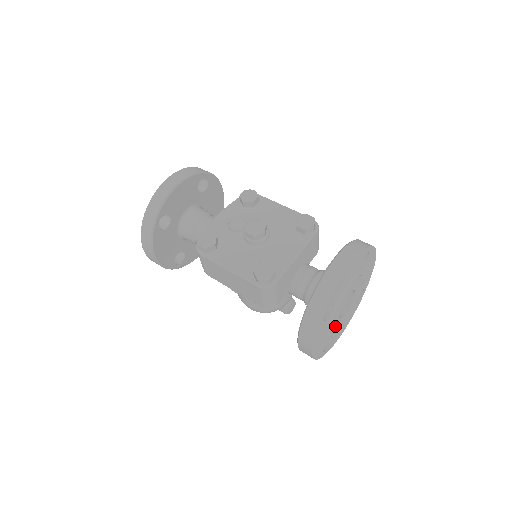
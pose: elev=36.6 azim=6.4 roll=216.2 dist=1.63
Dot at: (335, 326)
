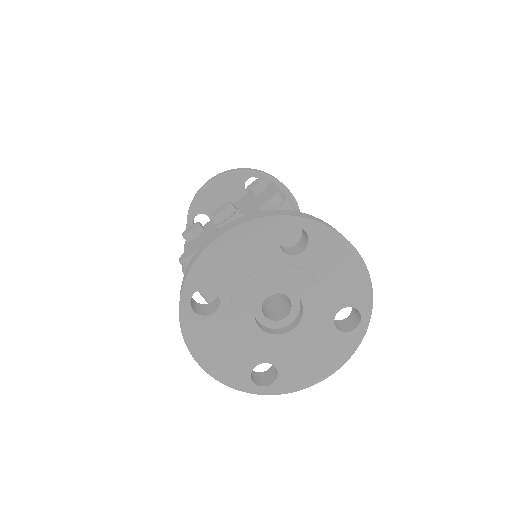
Dot at: (259, 343)
